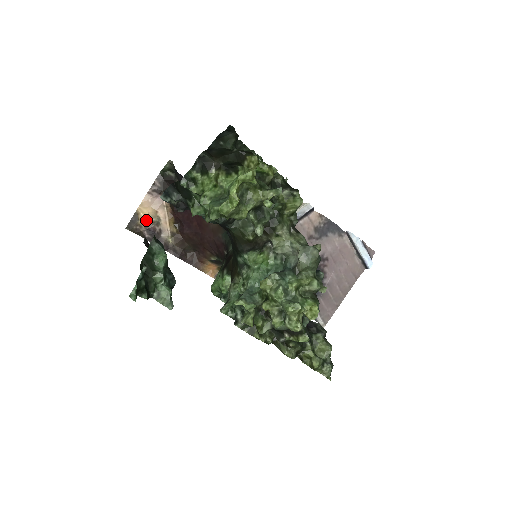
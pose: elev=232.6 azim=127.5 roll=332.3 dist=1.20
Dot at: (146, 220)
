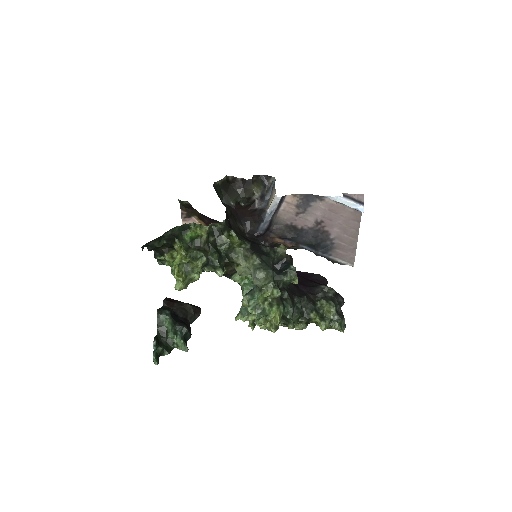
Dot at: occluded
